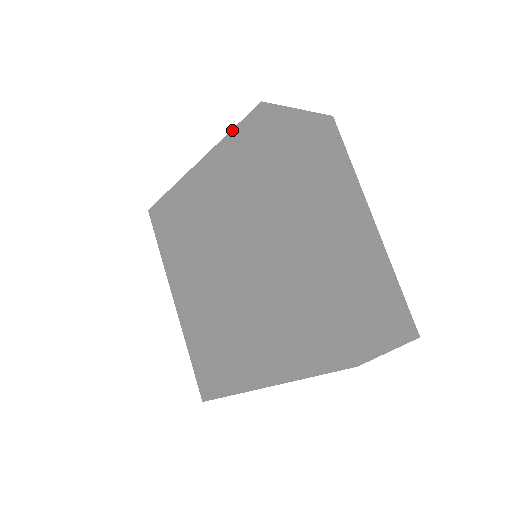
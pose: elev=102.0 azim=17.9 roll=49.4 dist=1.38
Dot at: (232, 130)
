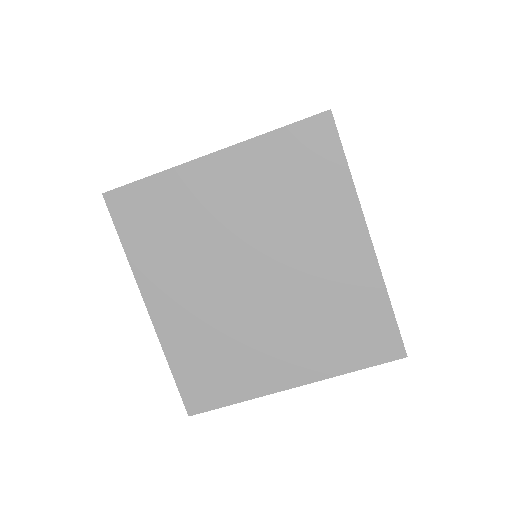
Dot at: (282, 128)
